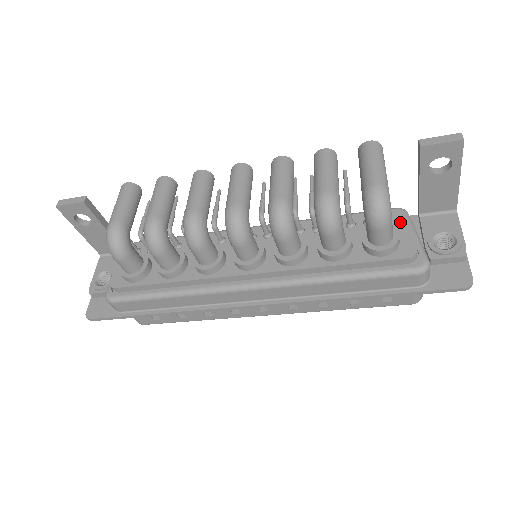
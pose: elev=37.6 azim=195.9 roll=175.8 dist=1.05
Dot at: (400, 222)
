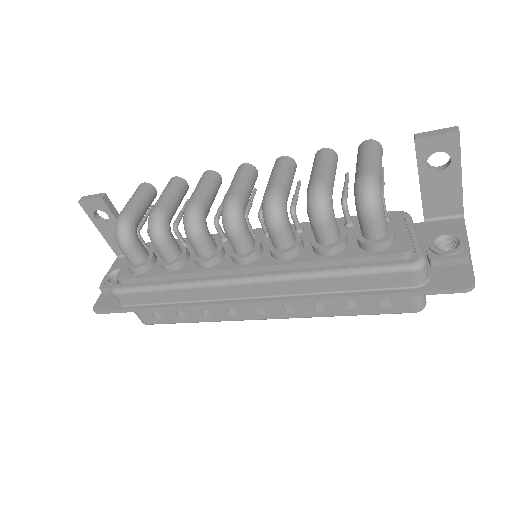
Dot at: (399, 221)
